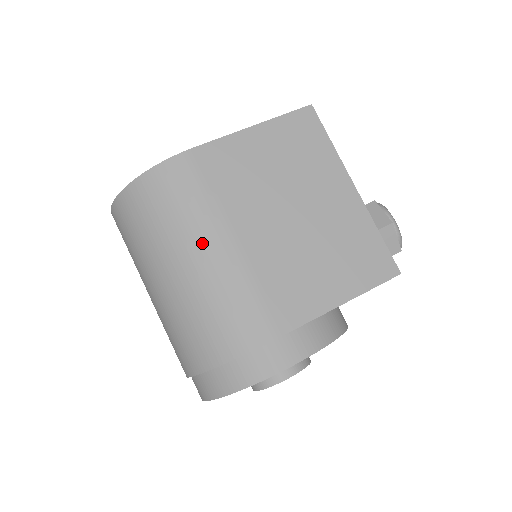
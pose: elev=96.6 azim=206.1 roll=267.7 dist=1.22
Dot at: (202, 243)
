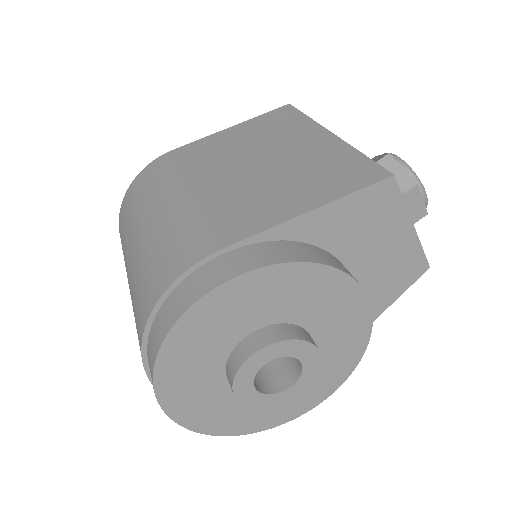
Dot at: (159, 203)
